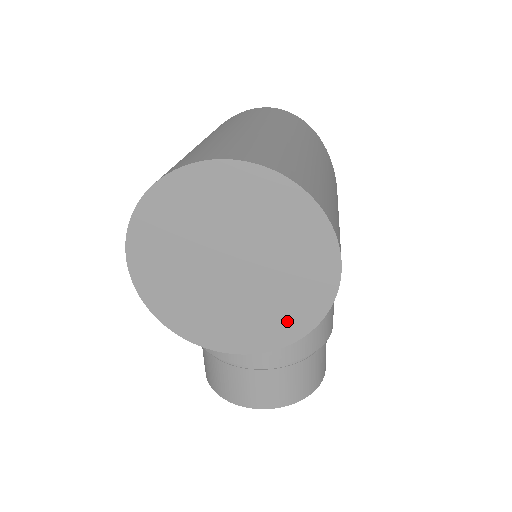
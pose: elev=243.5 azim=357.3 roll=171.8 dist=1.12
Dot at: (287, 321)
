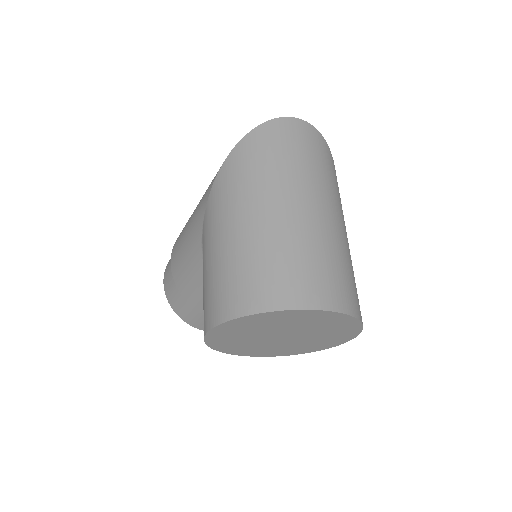
Dot at: (296, 350)
